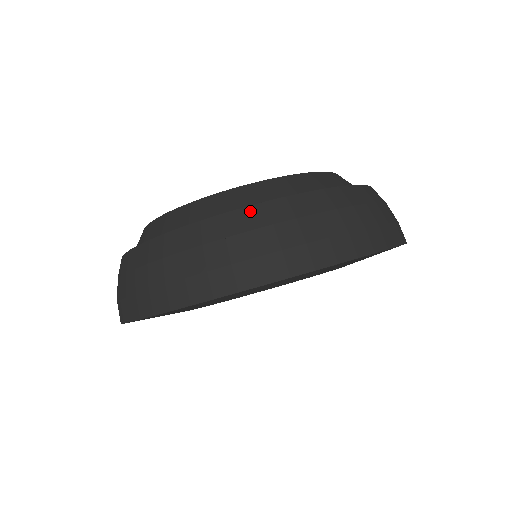
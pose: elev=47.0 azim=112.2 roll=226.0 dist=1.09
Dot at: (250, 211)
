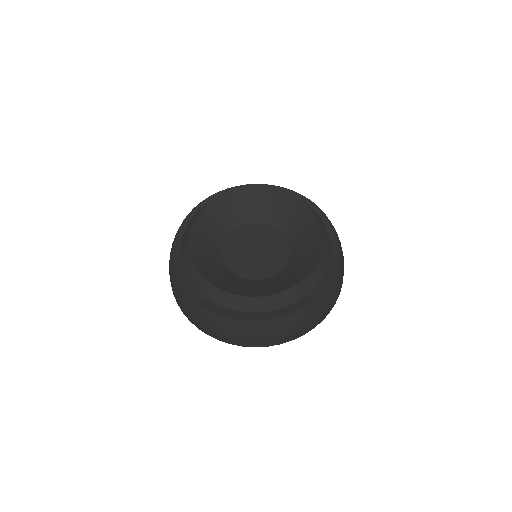
Dot at: (281, 320)
